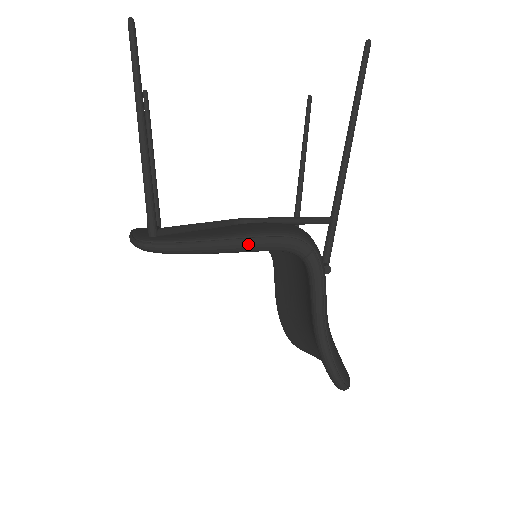
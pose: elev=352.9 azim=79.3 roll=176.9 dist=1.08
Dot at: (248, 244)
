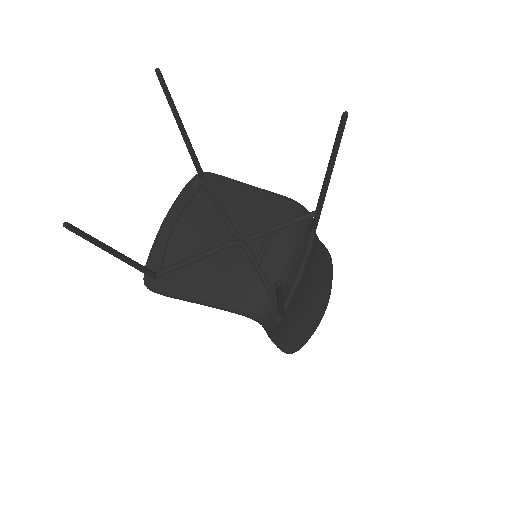
Dot at: occluded
